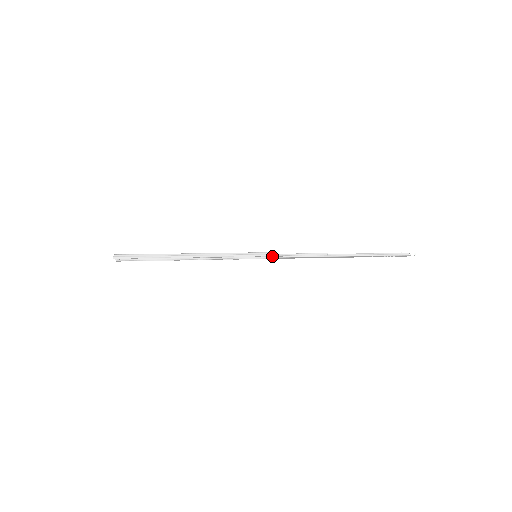
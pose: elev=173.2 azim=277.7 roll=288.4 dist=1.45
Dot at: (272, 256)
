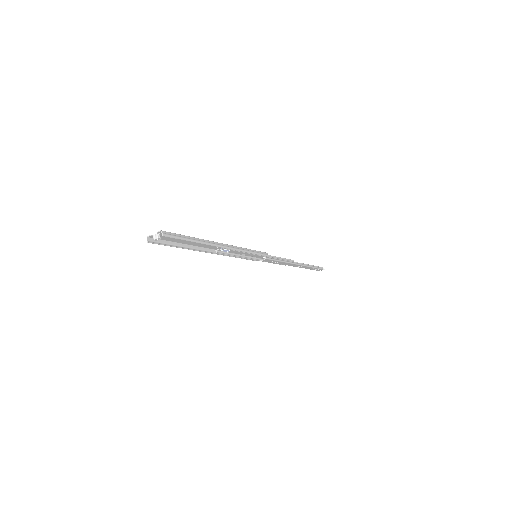
Dot at: (269, 257)
